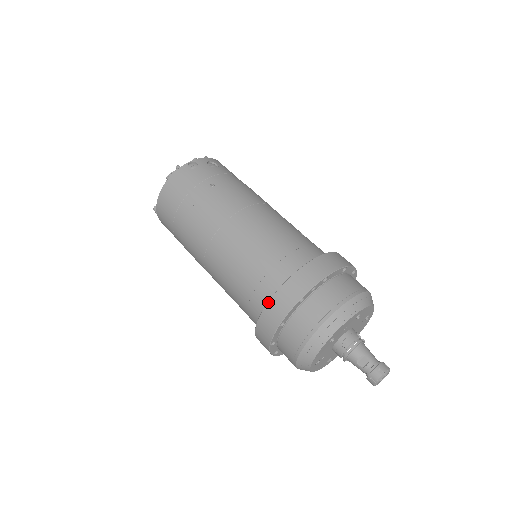
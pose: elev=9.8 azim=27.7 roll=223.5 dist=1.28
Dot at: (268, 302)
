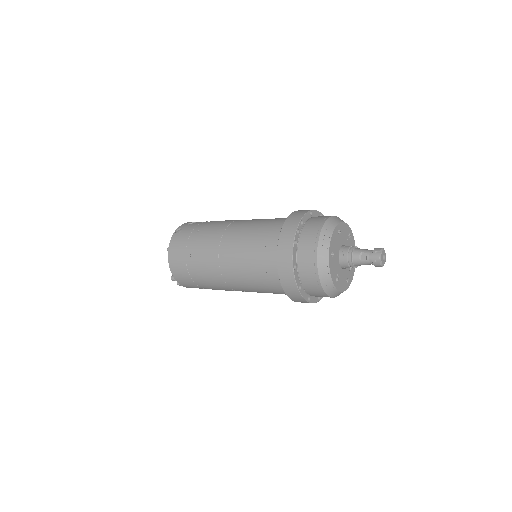
Dot at: (277, 261)
